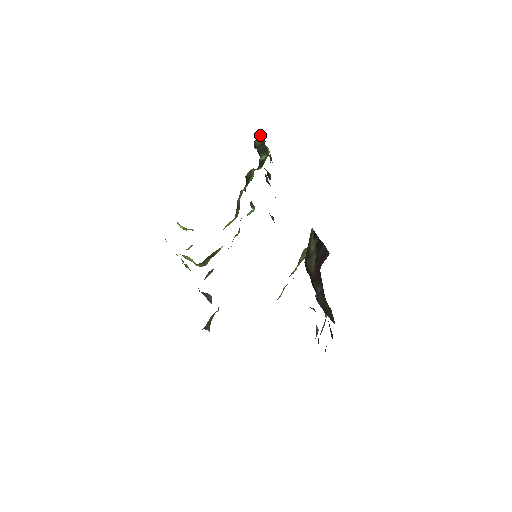
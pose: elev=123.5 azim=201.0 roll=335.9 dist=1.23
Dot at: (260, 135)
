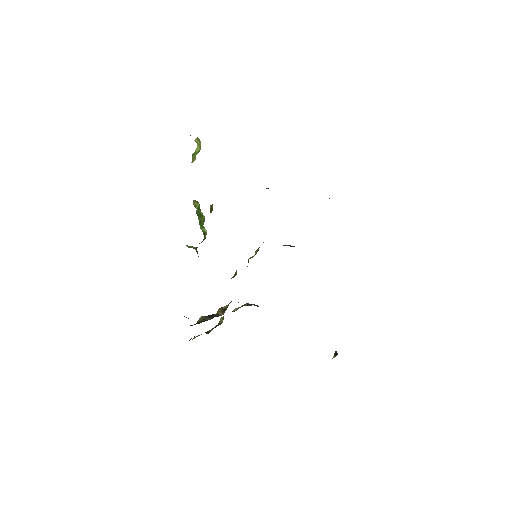
Dot at: occluded
